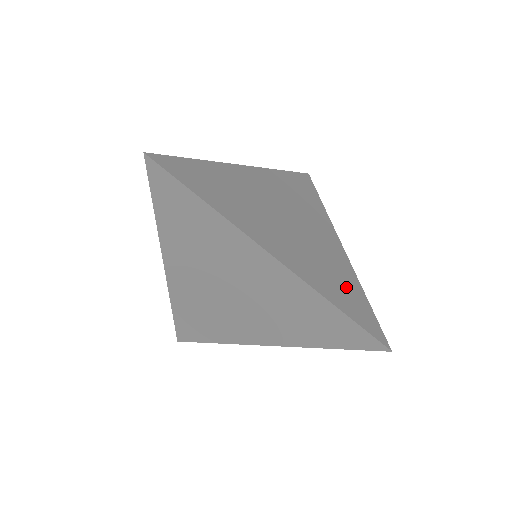
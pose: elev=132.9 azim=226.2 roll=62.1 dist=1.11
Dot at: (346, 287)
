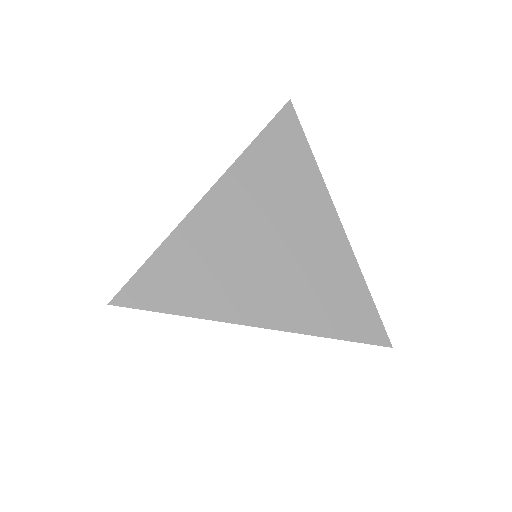
Dot at: (344, 296)
